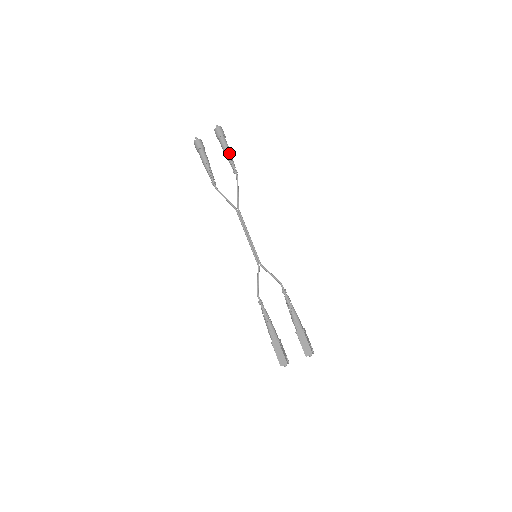
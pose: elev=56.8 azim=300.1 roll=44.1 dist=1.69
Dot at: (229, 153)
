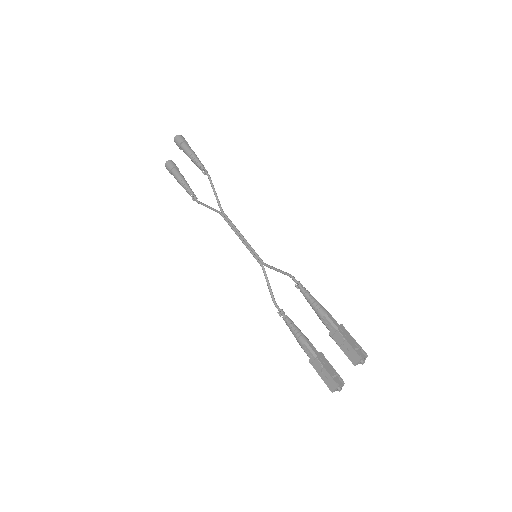
Dot at: (193, 156)
